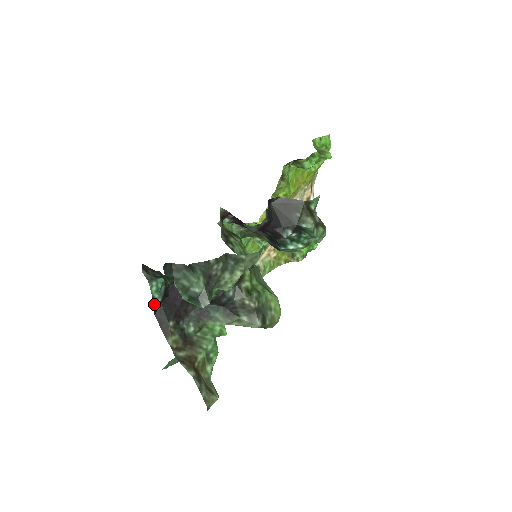
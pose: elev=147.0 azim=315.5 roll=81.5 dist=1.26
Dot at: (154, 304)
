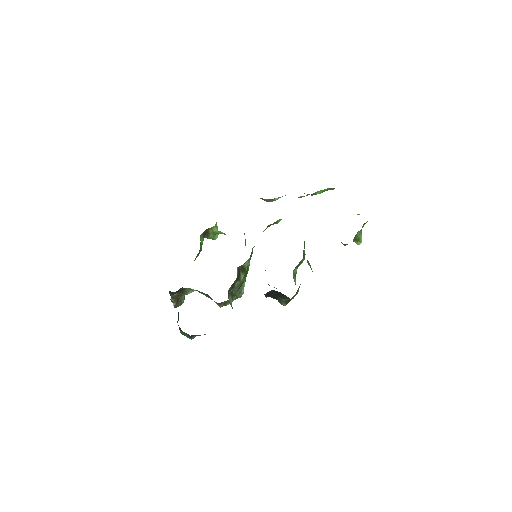
Dot at: occluded
